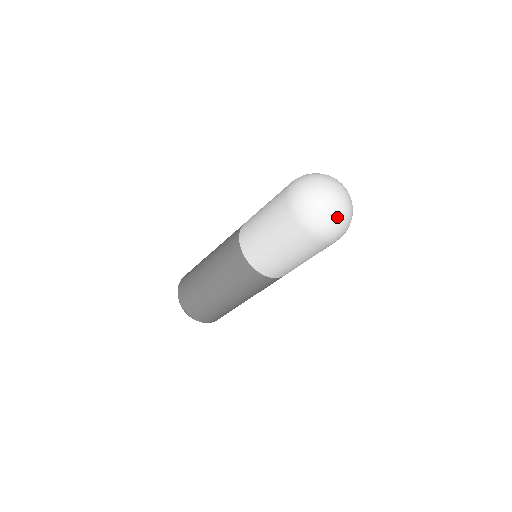
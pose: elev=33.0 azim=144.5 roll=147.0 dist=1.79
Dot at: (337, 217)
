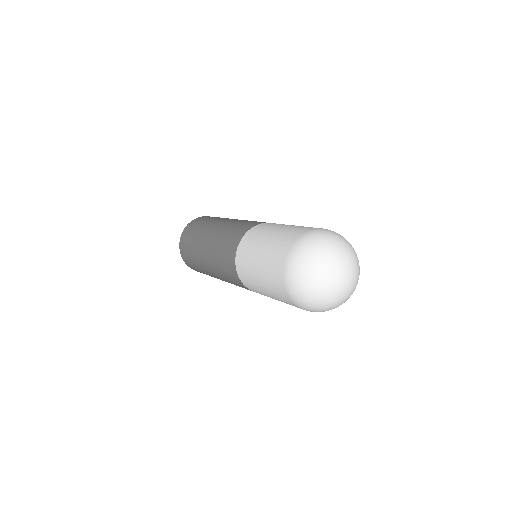
Dot at: (334, 304)
